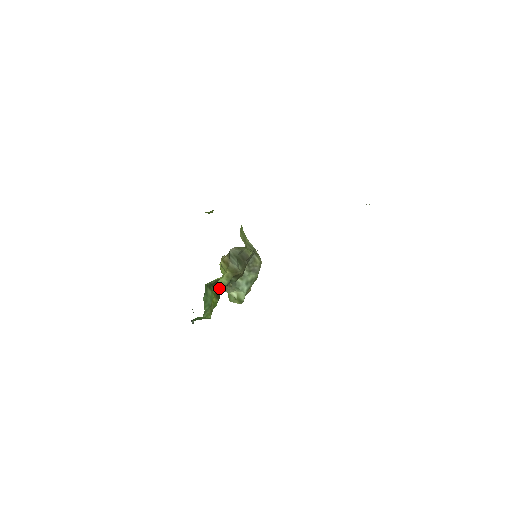
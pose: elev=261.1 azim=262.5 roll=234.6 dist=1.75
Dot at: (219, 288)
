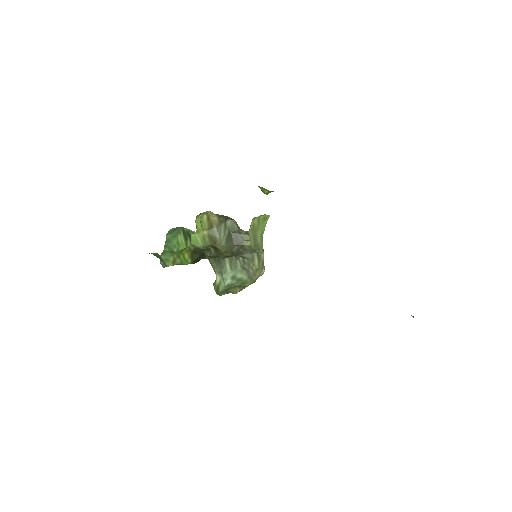
Dot at: (198, 249)
